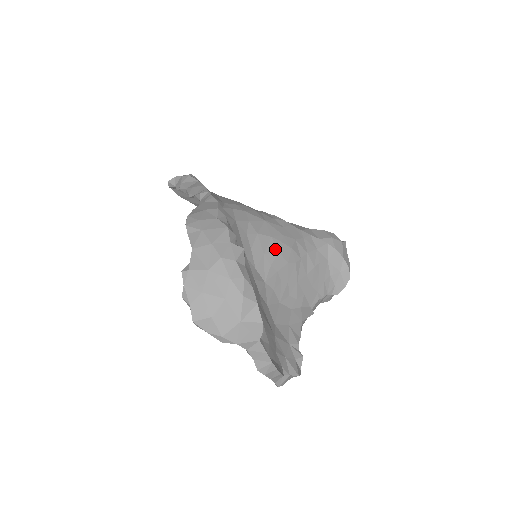
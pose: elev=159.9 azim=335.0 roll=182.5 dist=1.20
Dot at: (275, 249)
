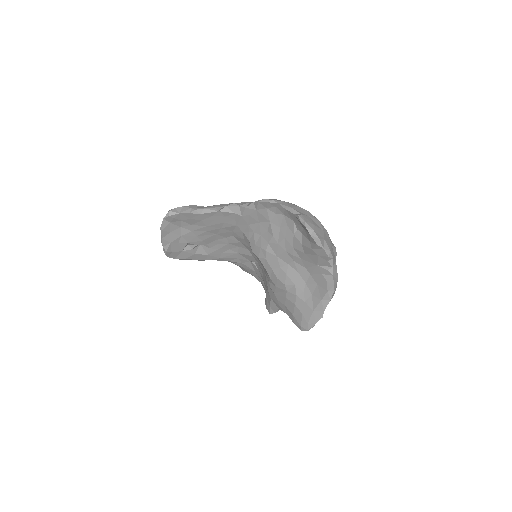
Dot at: occluded
